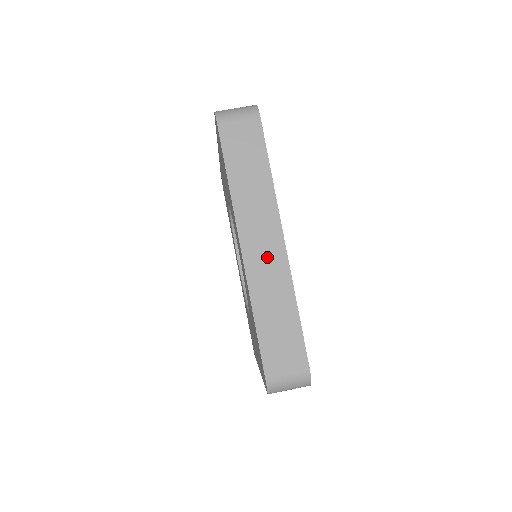
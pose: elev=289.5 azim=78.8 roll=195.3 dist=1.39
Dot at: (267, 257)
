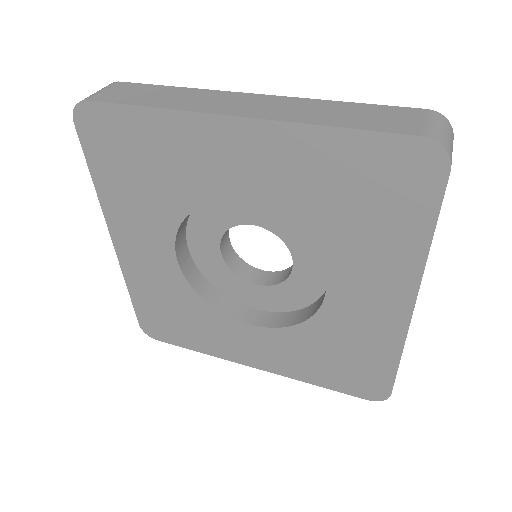
Dot at: (264, 105)
